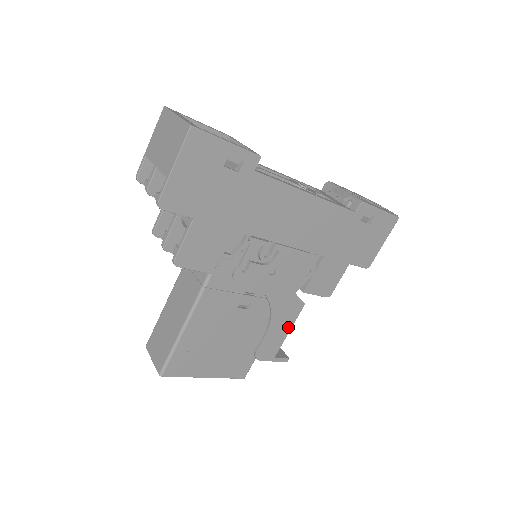
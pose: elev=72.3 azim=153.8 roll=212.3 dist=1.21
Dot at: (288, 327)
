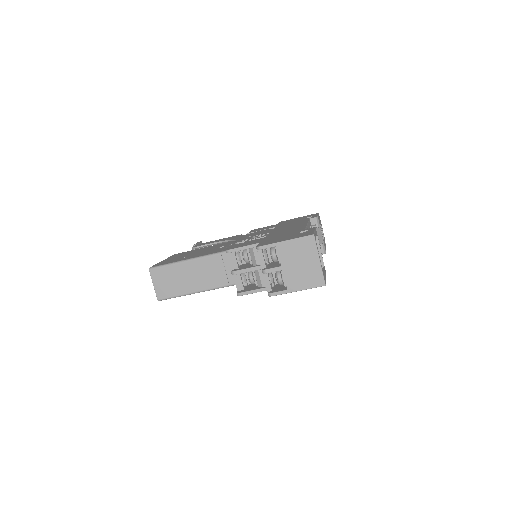
Dot at: occluded
